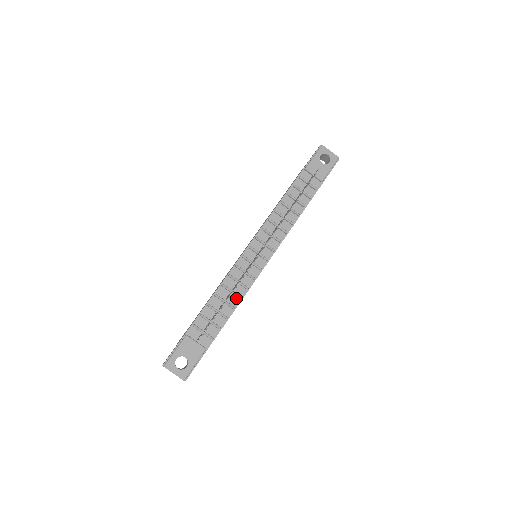
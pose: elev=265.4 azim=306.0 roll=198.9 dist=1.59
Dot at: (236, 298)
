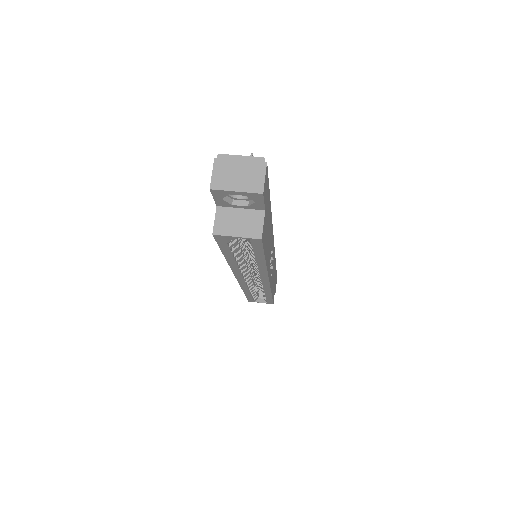
Dot at: occluded
